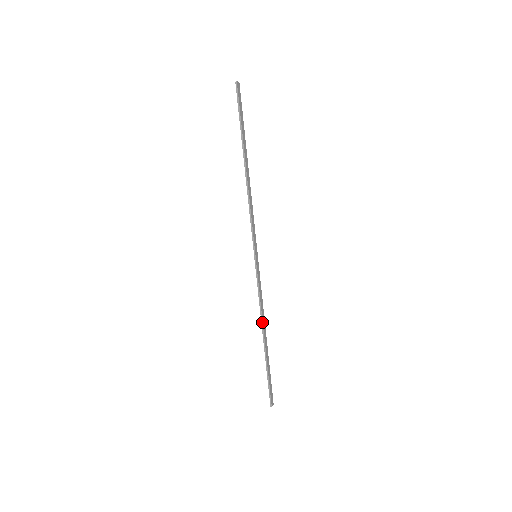
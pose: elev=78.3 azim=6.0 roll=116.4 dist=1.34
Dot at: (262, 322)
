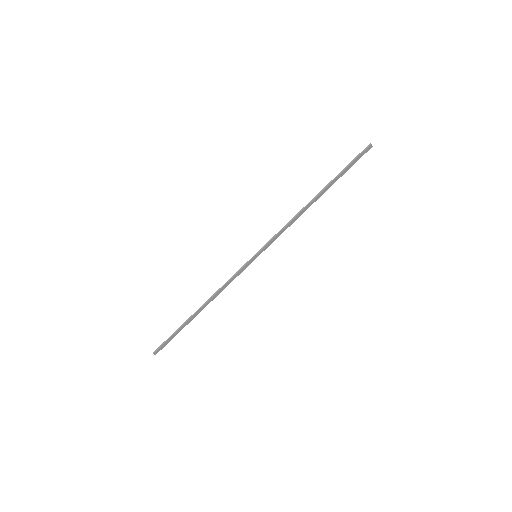
Dot at: (211, 298)
